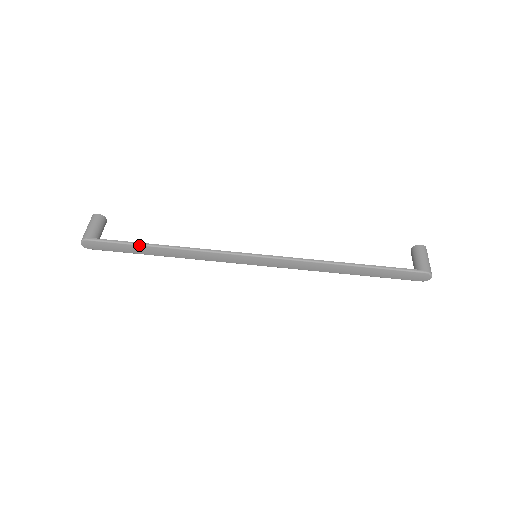
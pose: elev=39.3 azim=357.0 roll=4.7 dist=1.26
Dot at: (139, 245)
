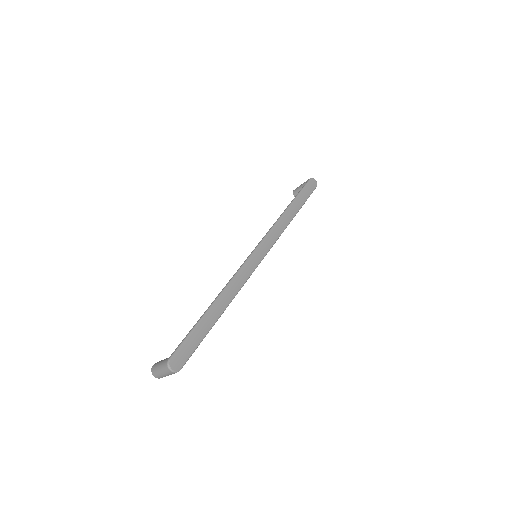
Dot at: (201, 319)
